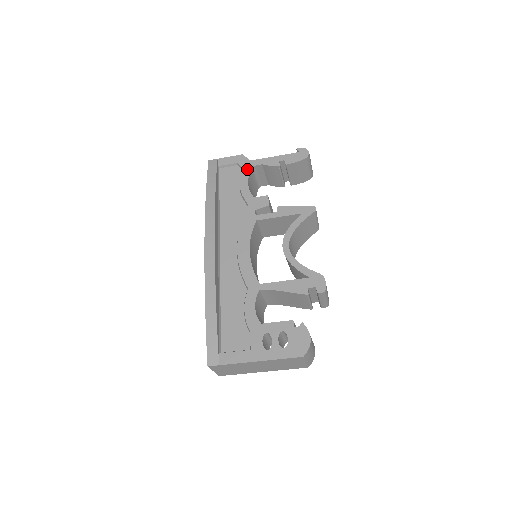
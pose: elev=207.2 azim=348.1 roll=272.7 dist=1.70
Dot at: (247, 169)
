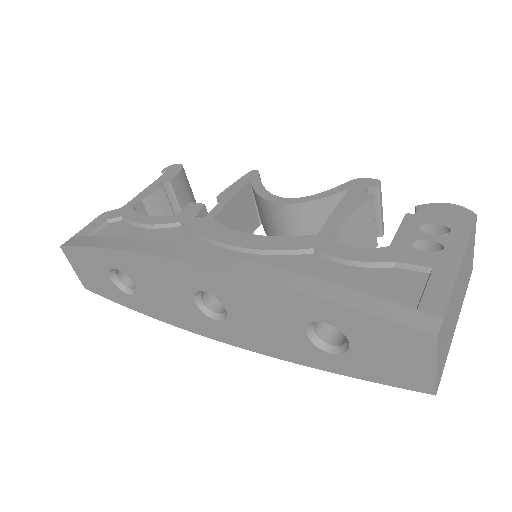
Dot at: (128, 212)
